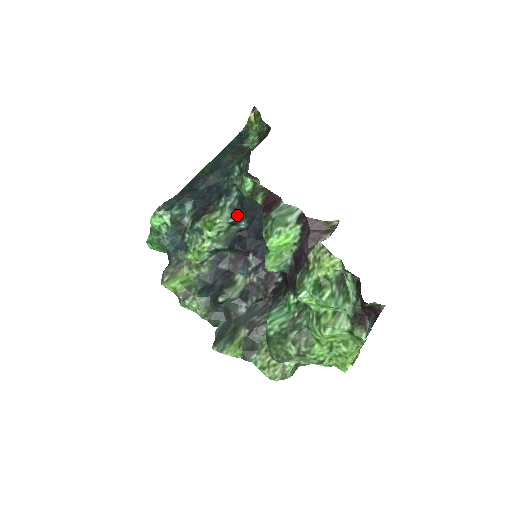
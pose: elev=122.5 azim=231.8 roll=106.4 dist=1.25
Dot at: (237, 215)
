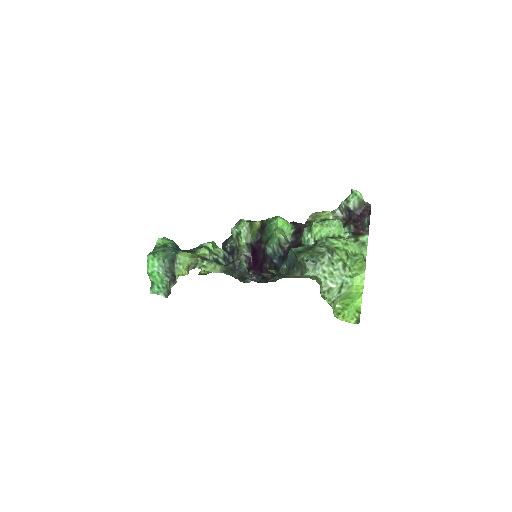
Dot at: (227, 256)
